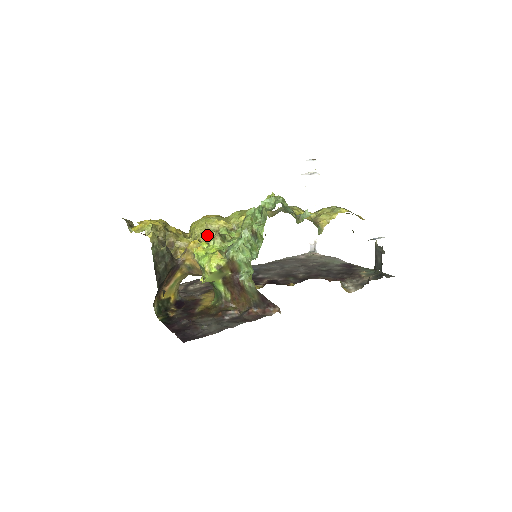
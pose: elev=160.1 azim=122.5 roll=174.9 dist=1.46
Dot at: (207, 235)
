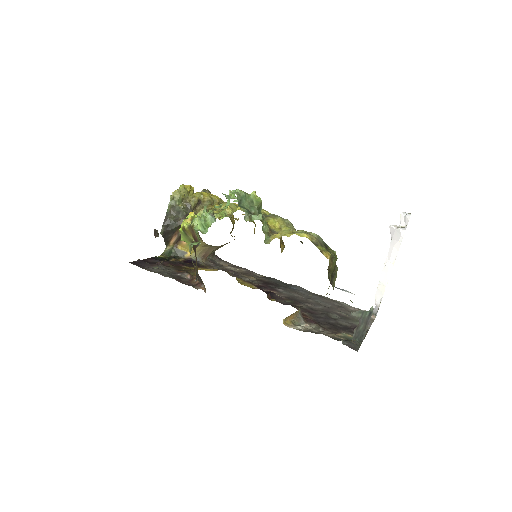
Dot at: occluded
